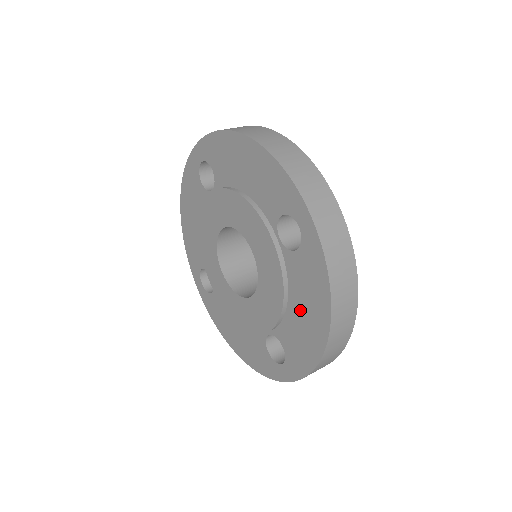
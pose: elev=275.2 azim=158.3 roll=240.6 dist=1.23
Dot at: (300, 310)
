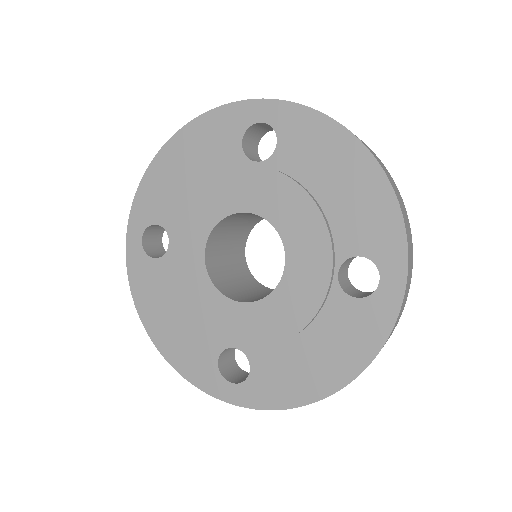
Dot at: (313, 350)
